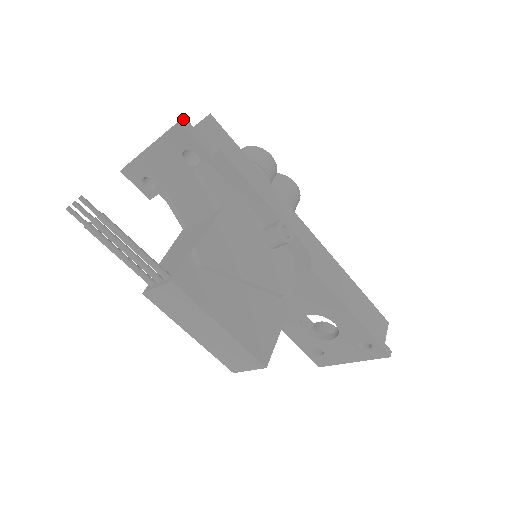
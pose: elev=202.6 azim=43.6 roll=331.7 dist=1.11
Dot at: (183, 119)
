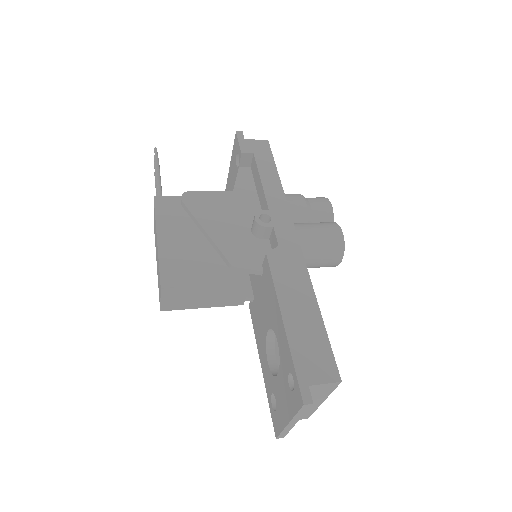
Dot at: (240, 132)
